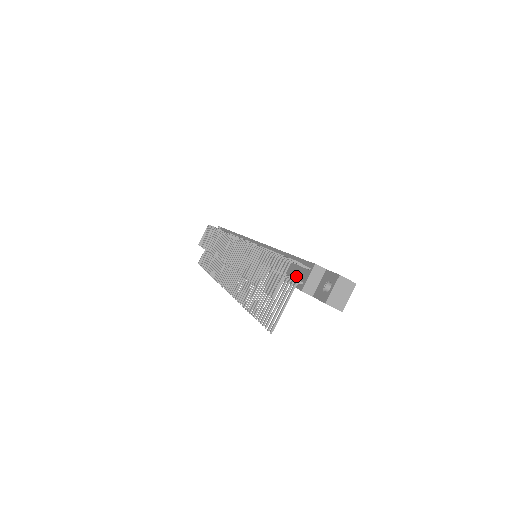
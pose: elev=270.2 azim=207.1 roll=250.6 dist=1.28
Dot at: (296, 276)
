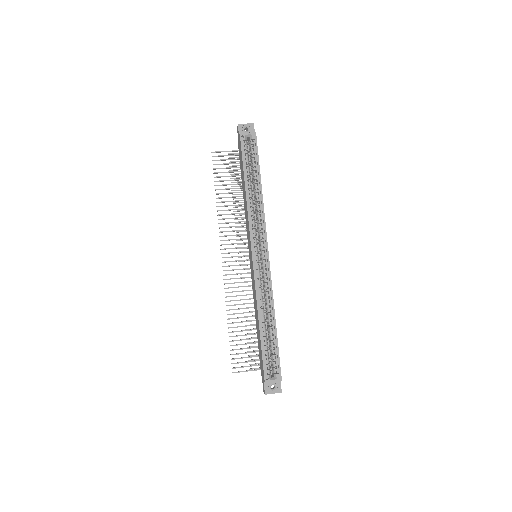
Dot at: occluded
